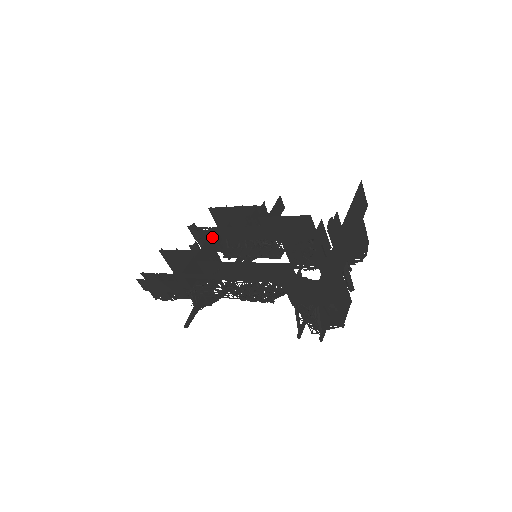
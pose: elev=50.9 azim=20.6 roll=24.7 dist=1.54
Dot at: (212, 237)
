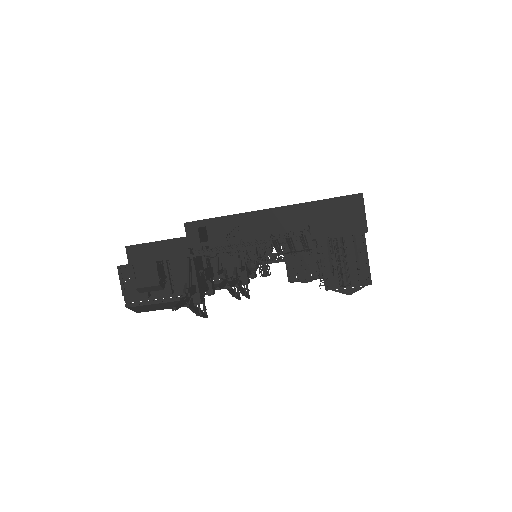
Dot at: occluded
